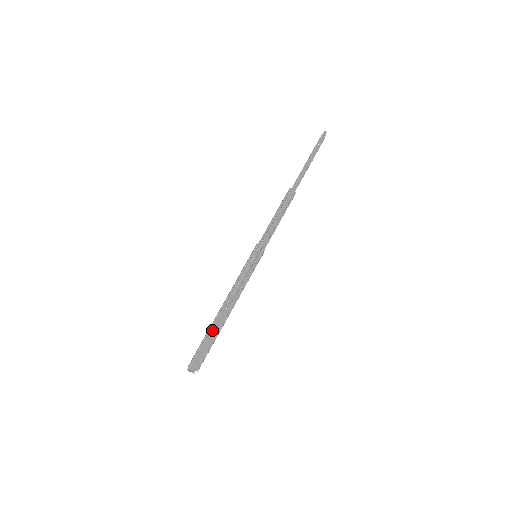
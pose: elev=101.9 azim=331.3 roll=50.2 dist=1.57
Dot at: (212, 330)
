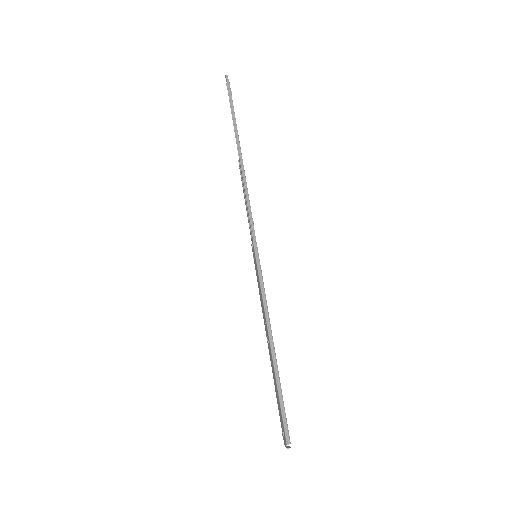
Dot at: (275, 377)
